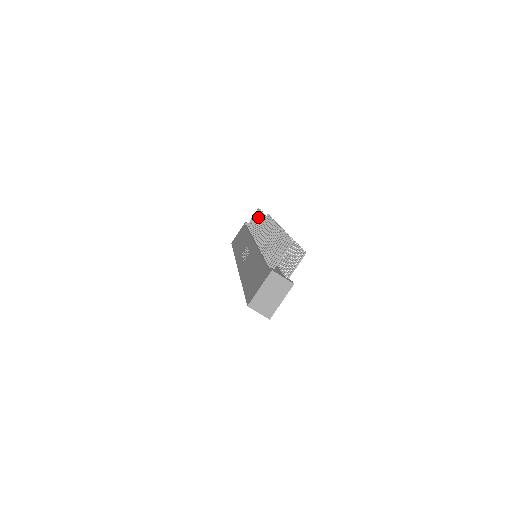
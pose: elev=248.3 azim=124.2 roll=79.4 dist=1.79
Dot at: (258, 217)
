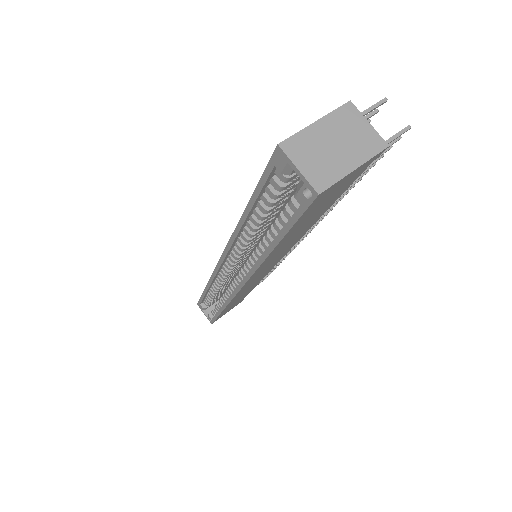
Dot at: occluded
